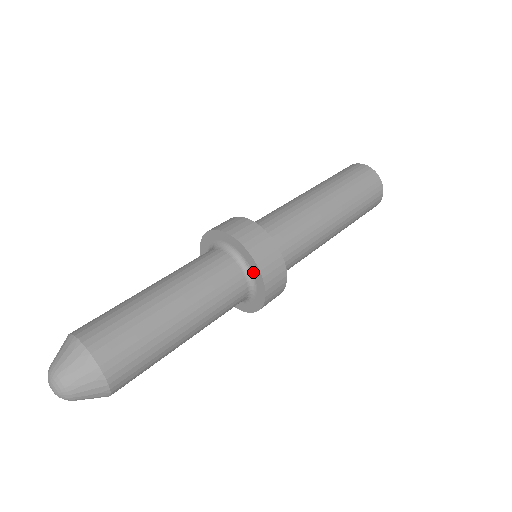
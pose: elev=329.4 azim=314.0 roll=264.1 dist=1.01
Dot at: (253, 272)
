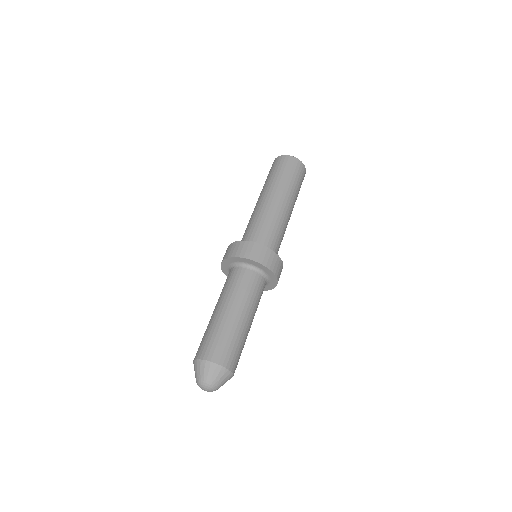
Dot at: (270, 277)
